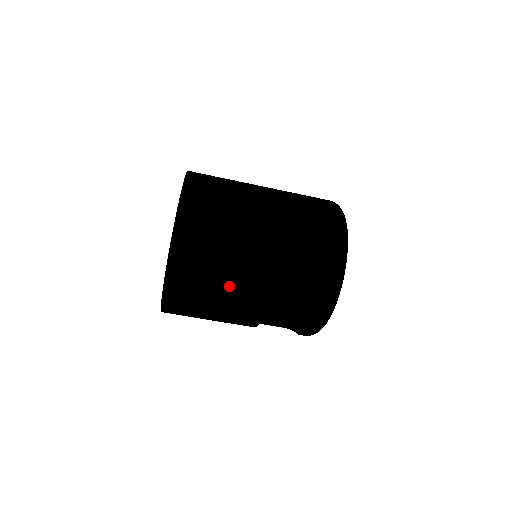
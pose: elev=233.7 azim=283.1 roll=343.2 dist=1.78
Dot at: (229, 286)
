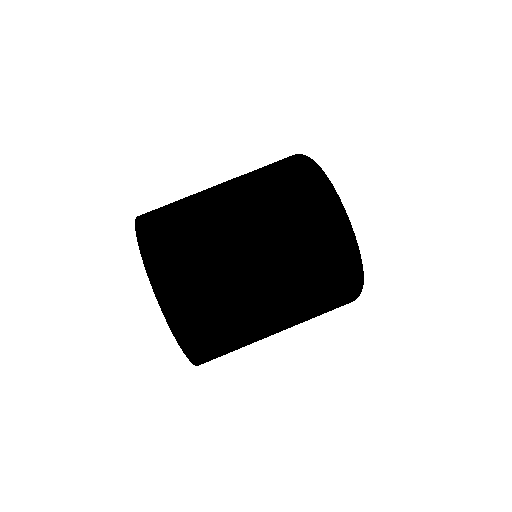
Dot at: (199, 197)
